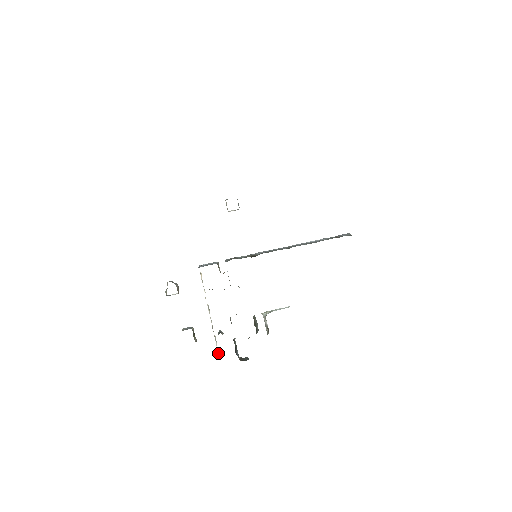
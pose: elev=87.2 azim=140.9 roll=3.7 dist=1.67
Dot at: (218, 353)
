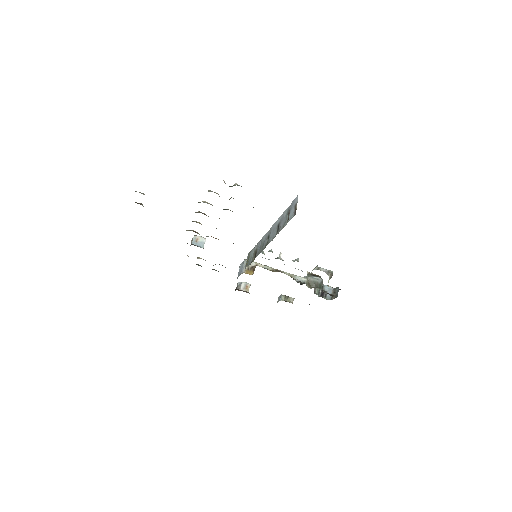
Dot at: occluded
